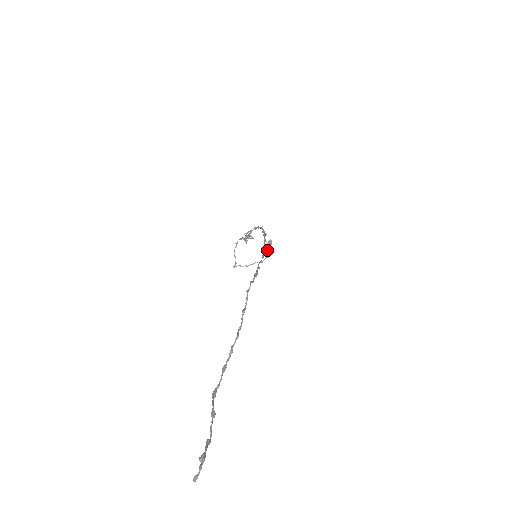
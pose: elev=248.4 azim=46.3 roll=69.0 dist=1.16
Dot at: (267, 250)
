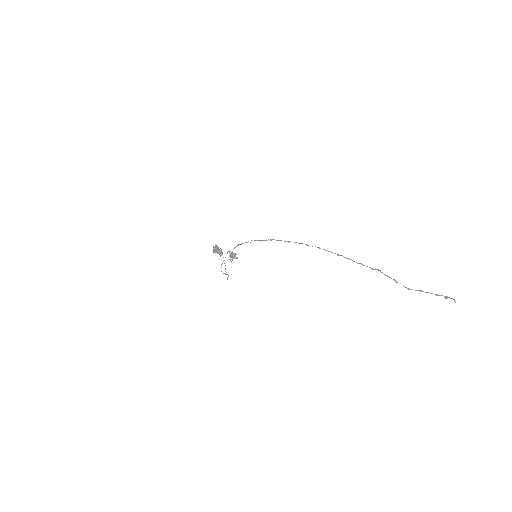
Dot at: (221, 252)
